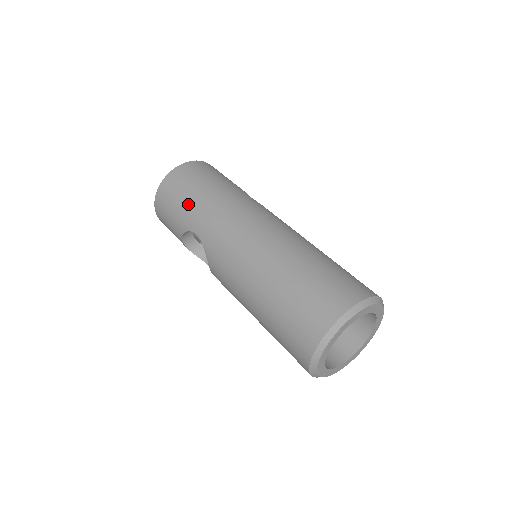
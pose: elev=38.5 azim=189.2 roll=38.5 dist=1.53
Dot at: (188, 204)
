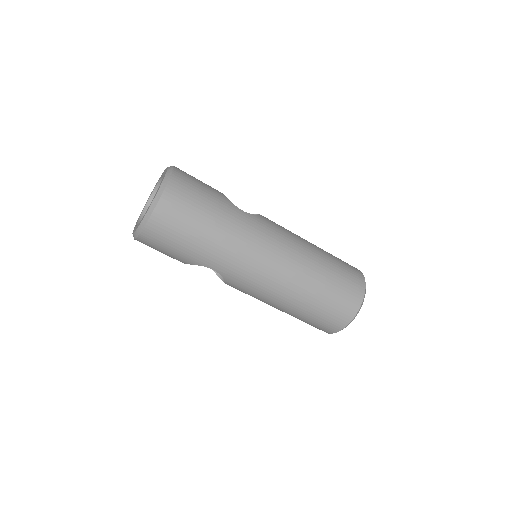
Dot at: (195, 247)
